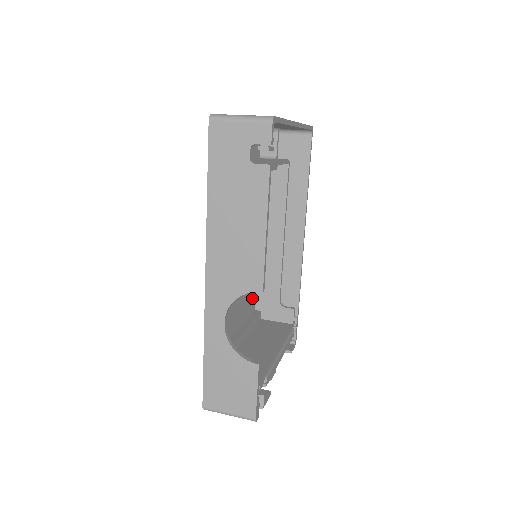
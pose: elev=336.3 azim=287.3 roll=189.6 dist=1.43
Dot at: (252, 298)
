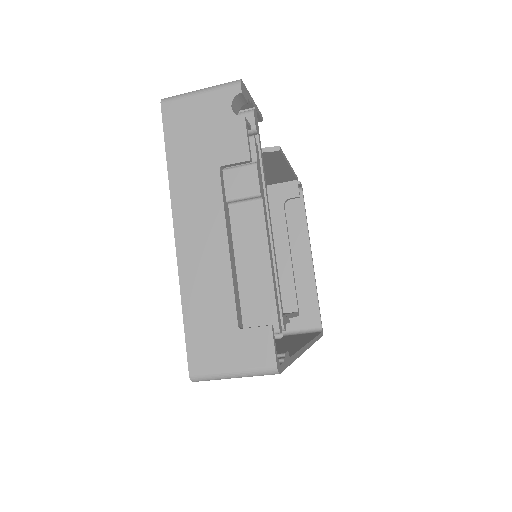
Dot at: occluded
